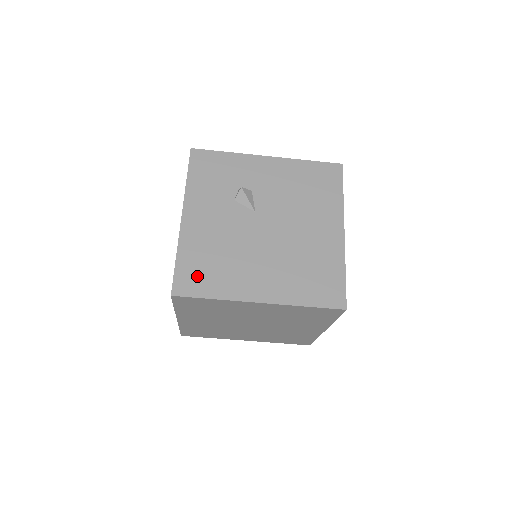
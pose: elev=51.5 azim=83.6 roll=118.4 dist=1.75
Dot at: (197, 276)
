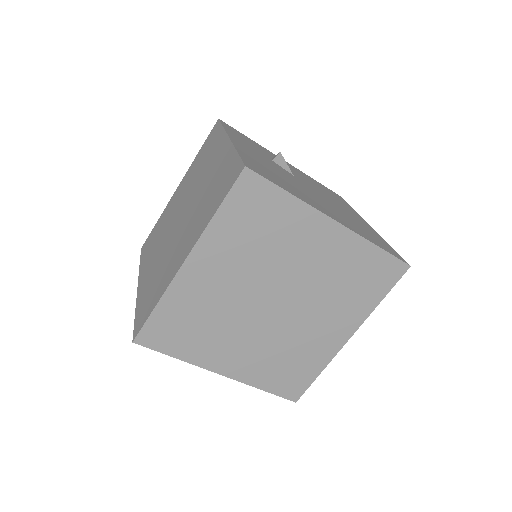
Dot at: (265, 172)
